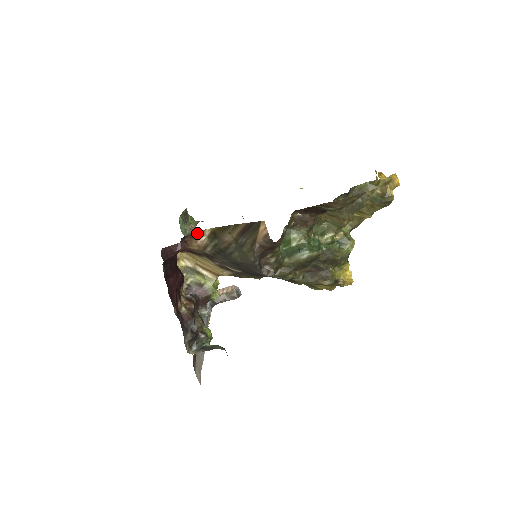
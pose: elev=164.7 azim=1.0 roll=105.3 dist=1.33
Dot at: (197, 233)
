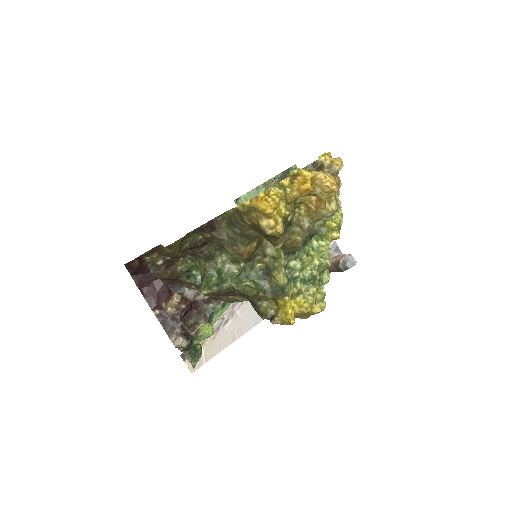
Dot at: (160, 246)
